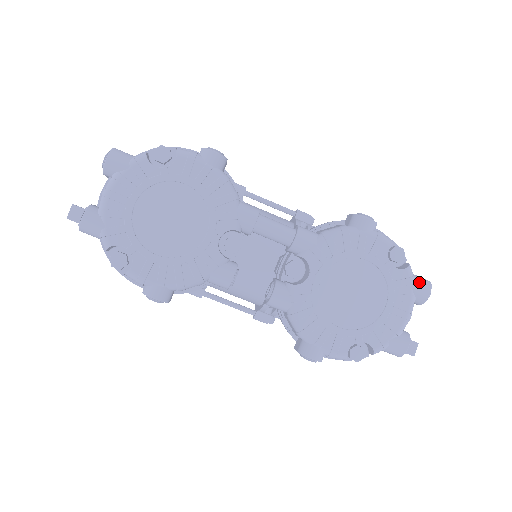
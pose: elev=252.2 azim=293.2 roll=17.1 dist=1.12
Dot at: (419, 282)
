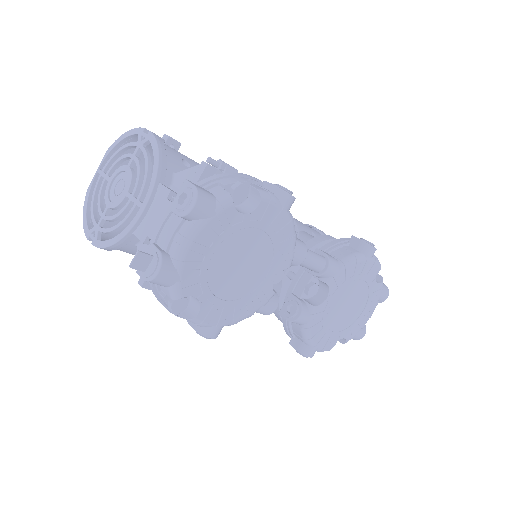
Dot at: (384, 290)
